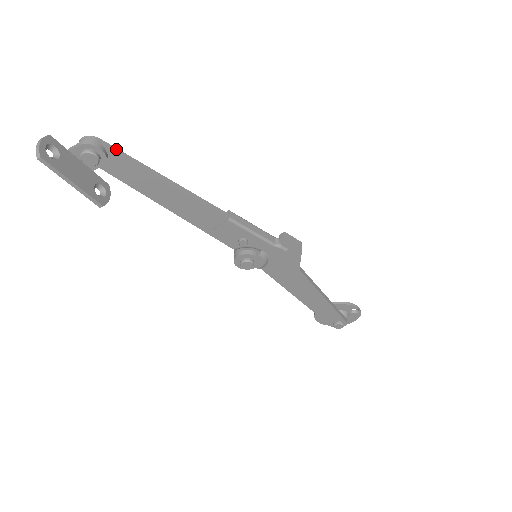
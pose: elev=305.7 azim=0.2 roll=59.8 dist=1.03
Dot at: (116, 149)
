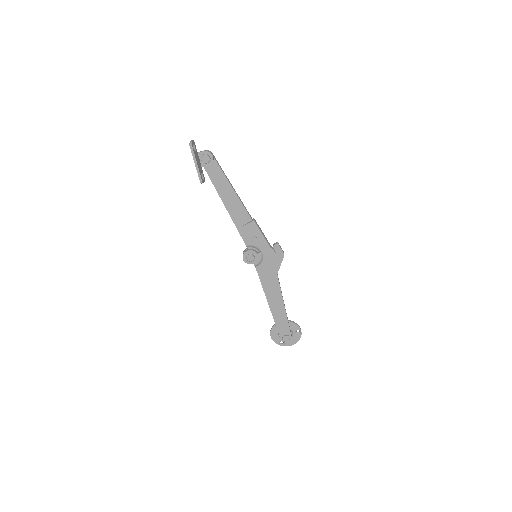
Dot at: (217, 161)
